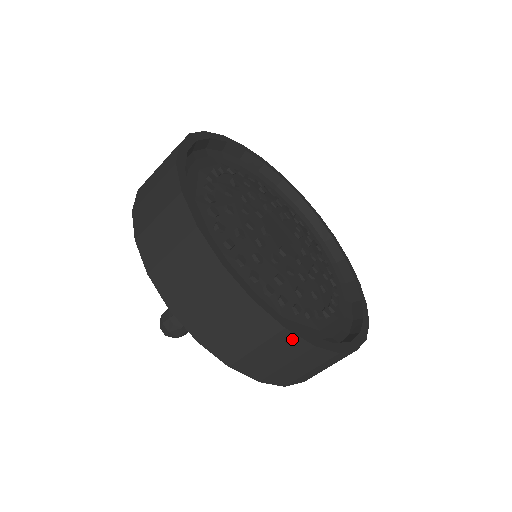
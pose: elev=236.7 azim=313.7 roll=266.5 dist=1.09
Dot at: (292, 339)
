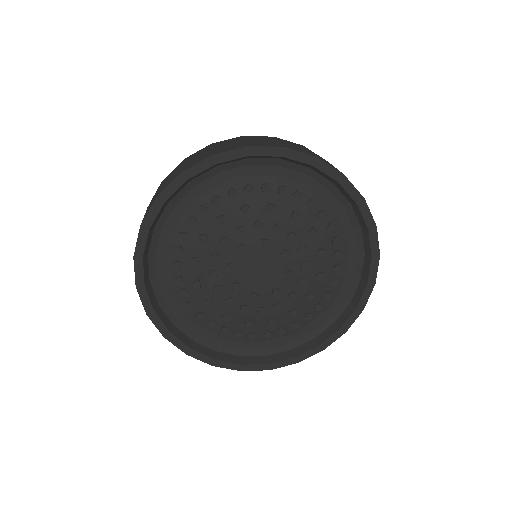
Dot at: (252, 368)
